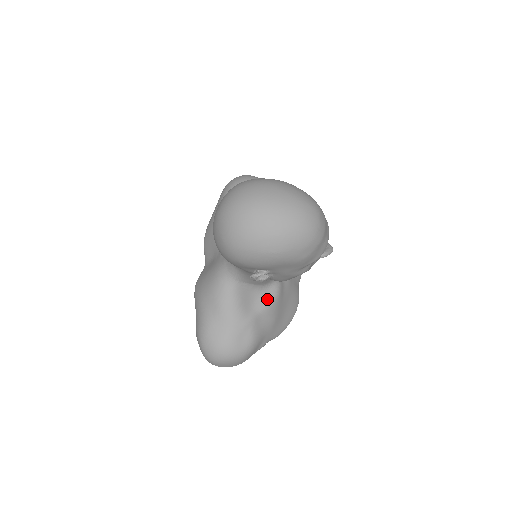
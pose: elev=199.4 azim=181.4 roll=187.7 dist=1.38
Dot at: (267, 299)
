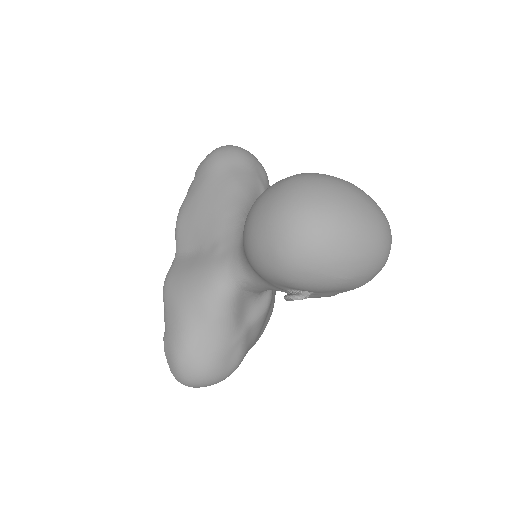
Dot at: (260, 308)
